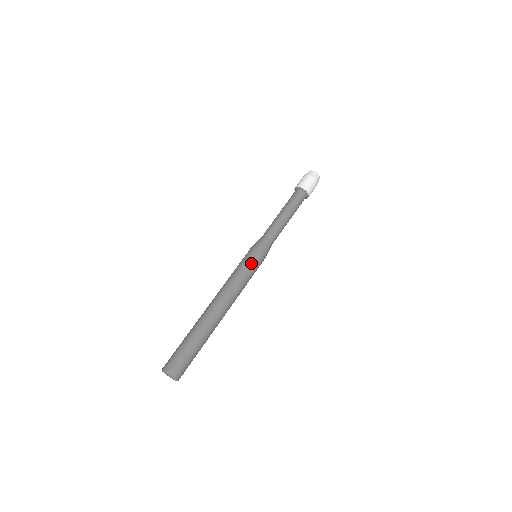
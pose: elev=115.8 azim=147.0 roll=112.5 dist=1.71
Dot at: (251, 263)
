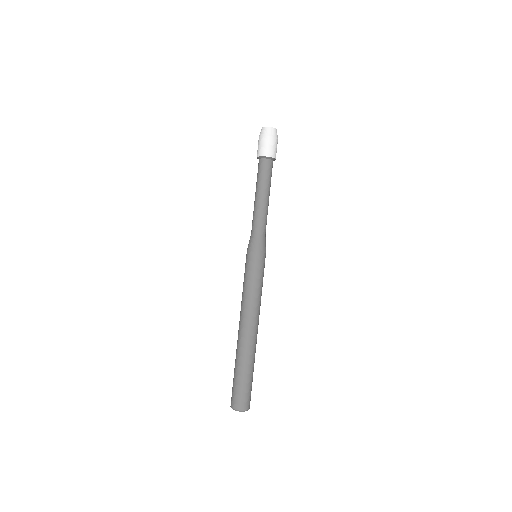
Dot at: (253, 270)
